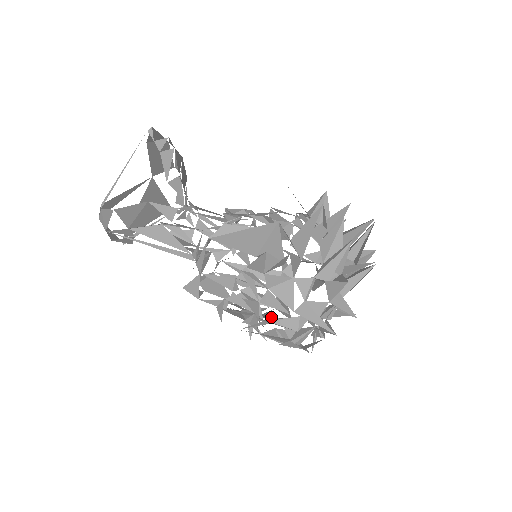
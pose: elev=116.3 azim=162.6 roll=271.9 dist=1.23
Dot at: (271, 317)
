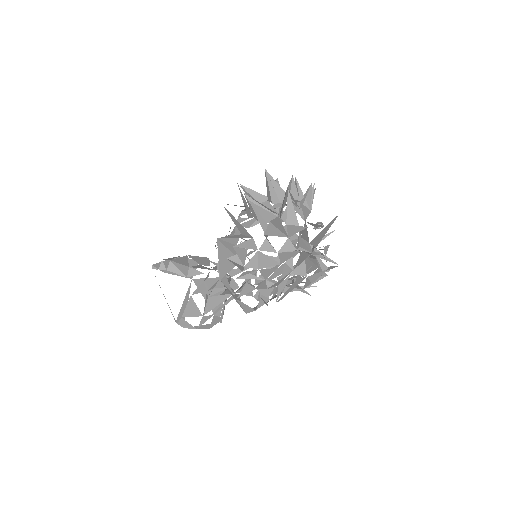
Dot at: (279, 279)
